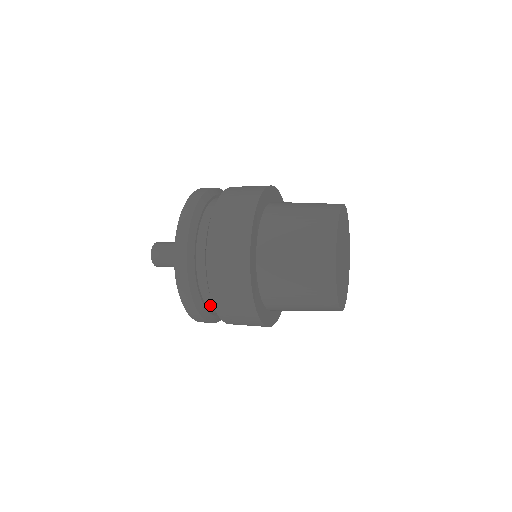
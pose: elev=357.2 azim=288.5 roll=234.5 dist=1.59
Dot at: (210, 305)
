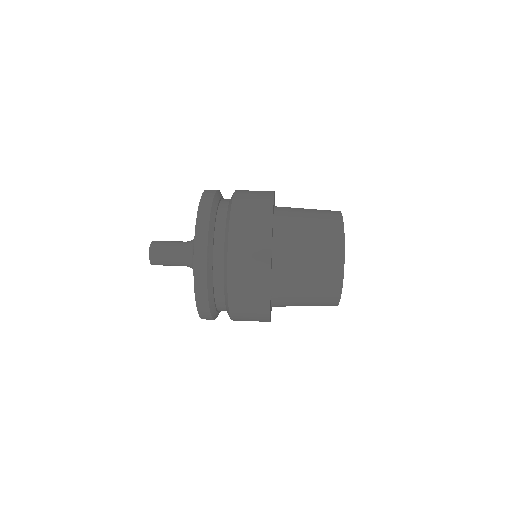
Dot at: occluded
